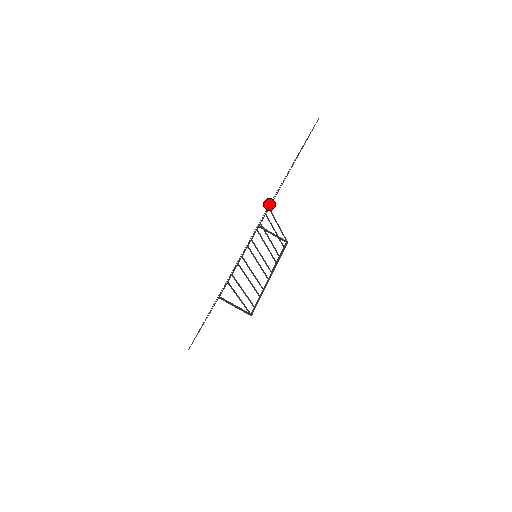
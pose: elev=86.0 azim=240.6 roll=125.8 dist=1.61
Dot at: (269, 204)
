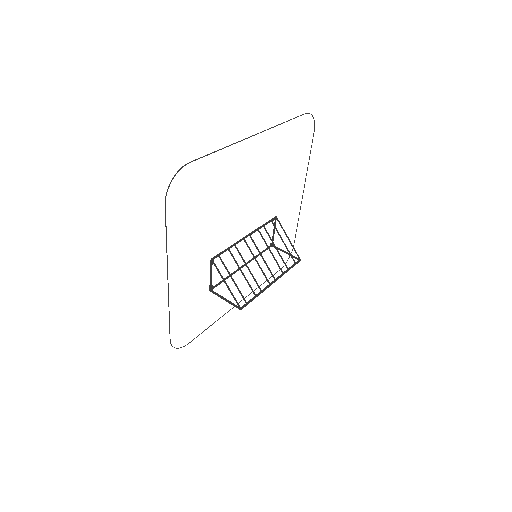
Dot at: (294, 241)
